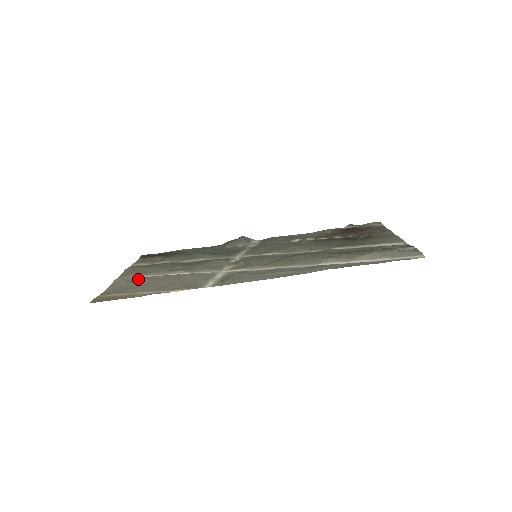
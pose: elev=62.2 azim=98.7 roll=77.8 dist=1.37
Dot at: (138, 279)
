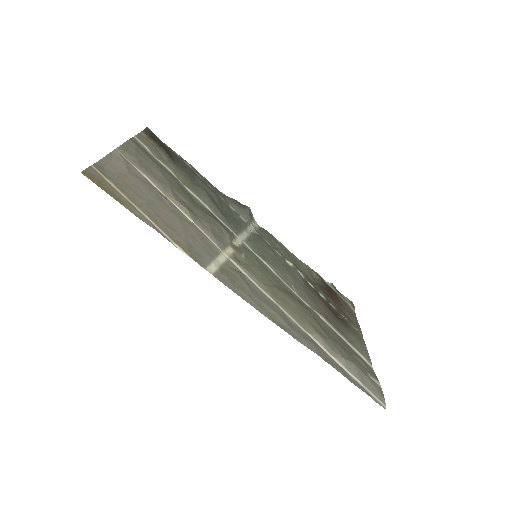
Dot at: (141, 178)
